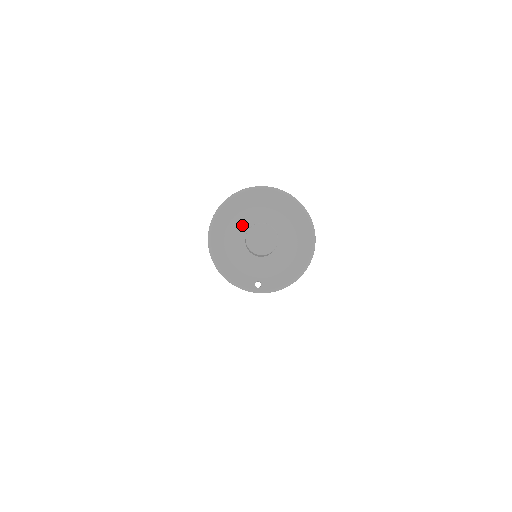
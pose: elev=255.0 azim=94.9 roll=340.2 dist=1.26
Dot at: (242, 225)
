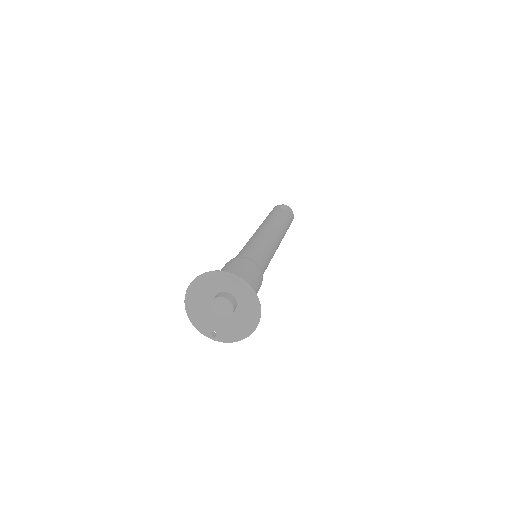
Dot at: (213, 289)
